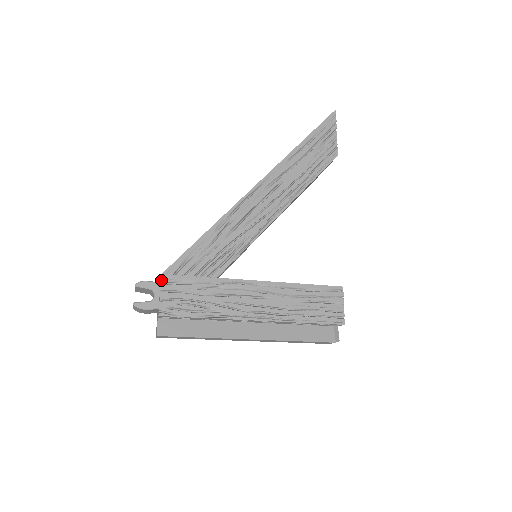
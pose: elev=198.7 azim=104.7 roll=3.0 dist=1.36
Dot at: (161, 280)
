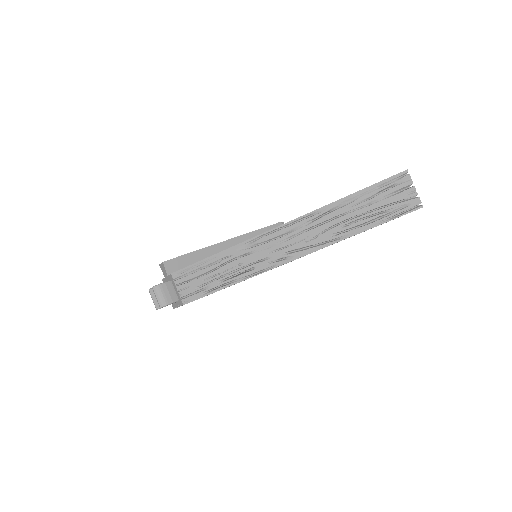
Dot at: occluded
